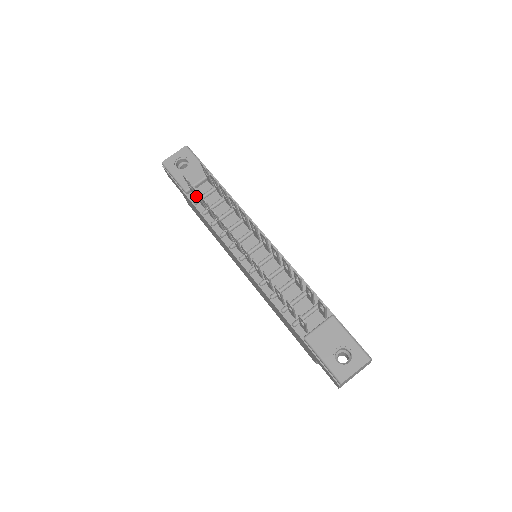
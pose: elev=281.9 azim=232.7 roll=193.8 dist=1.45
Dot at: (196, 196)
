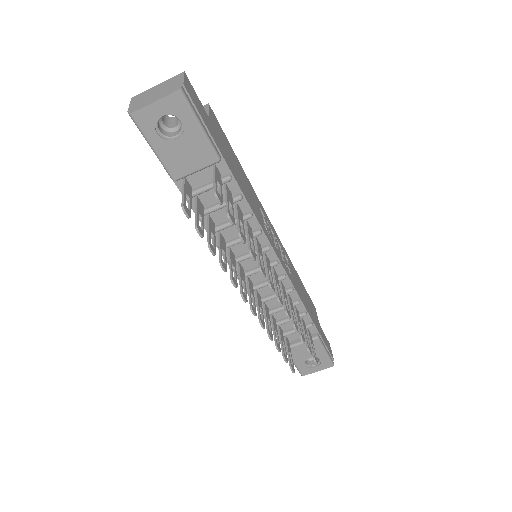
Dot at: (190, 191)
